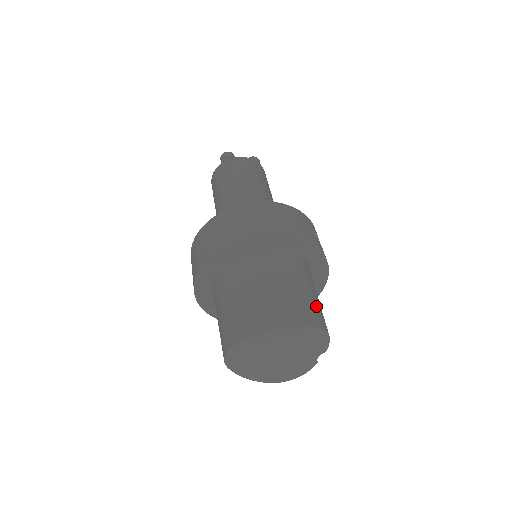
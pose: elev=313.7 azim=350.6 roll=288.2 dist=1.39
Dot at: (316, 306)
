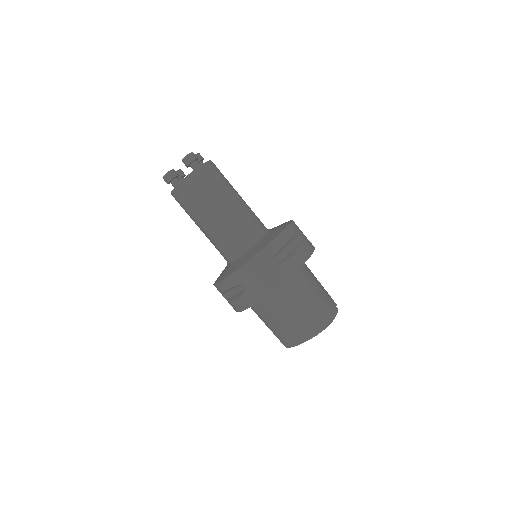
Dot at: (317, 312)
